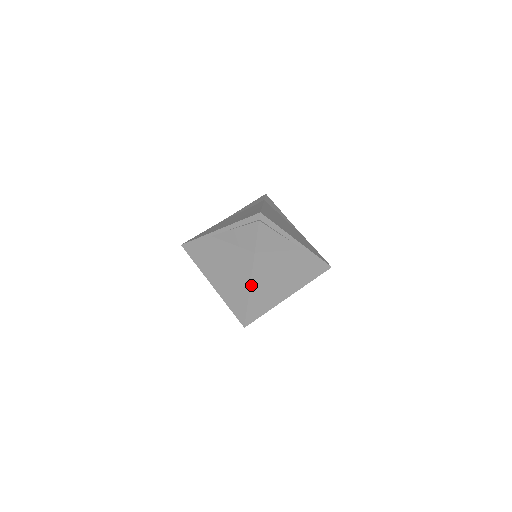
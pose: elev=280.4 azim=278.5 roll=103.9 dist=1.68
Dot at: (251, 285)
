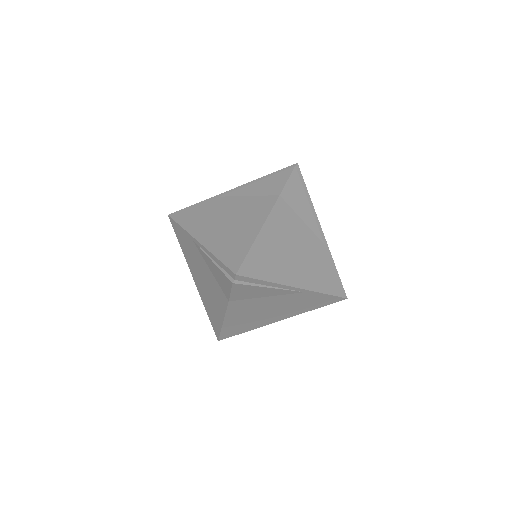
Dot at: (225, 319)
